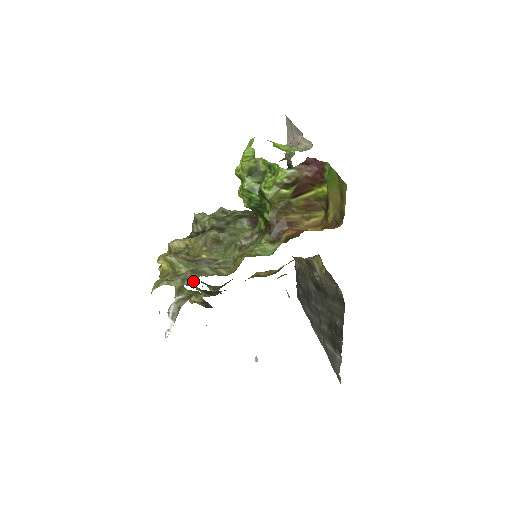
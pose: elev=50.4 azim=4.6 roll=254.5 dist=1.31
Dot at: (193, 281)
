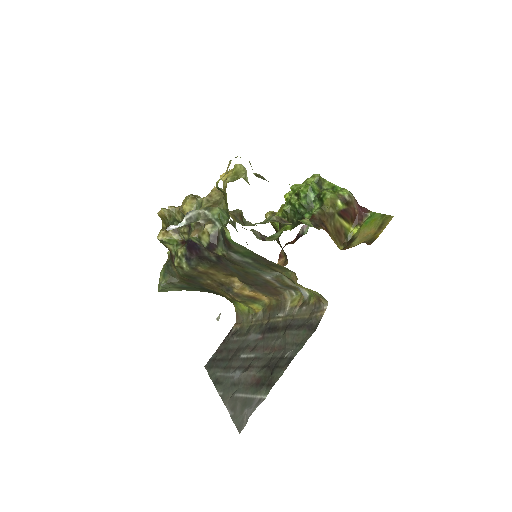
Dot at: (178, 245)
